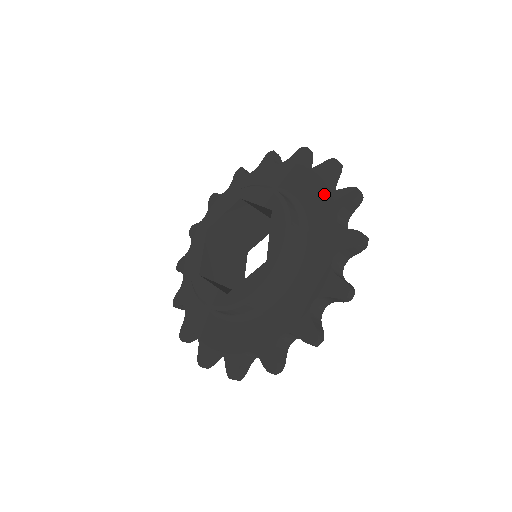
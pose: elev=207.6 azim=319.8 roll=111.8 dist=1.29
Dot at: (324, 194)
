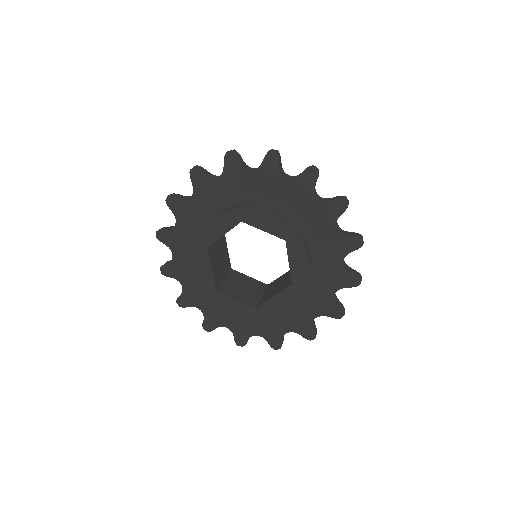
Dot at: (328, 297)
